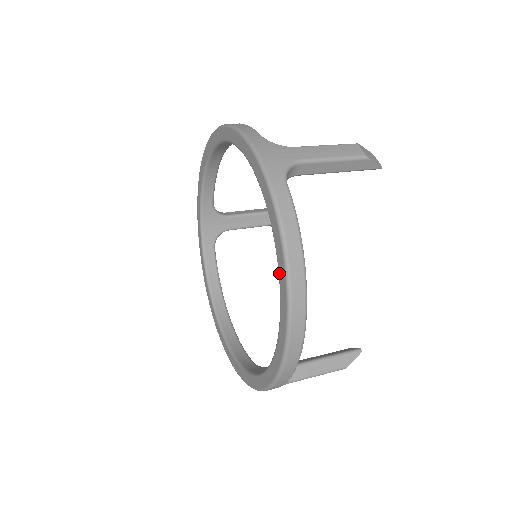
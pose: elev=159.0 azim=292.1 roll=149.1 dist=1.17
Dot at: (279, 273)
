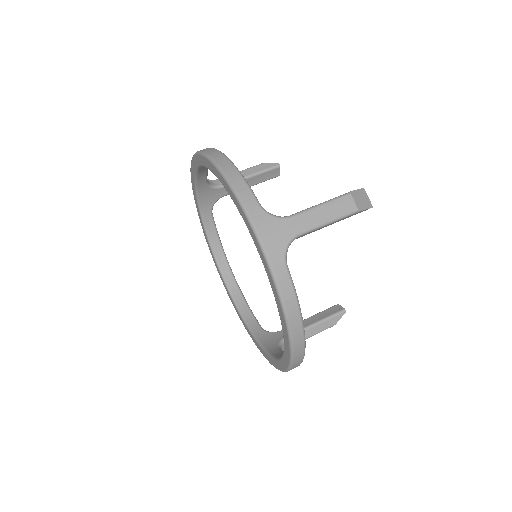
Dot at: (283, 331)
